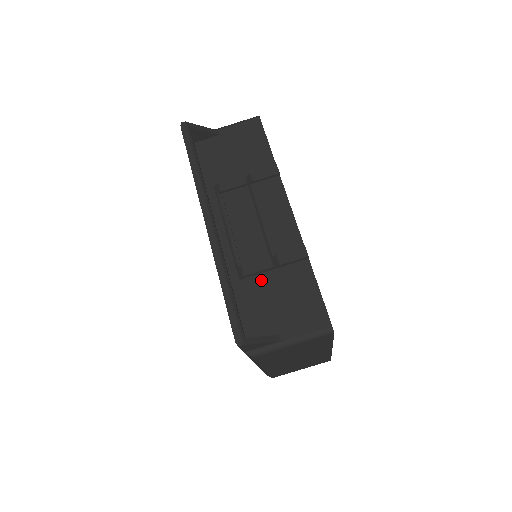
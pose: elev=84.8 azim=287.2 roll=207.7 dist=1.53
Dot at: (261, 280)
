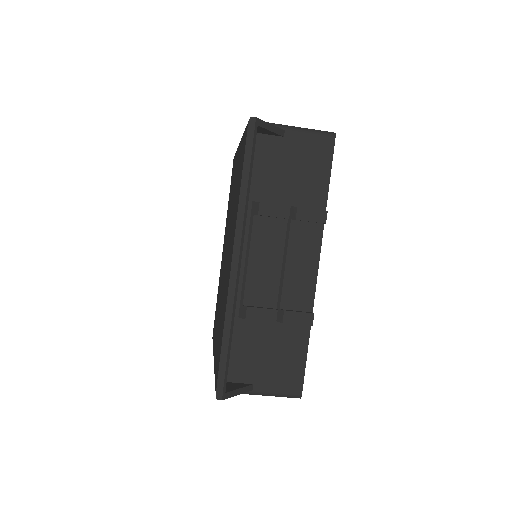
Dot at: (259, 327)
